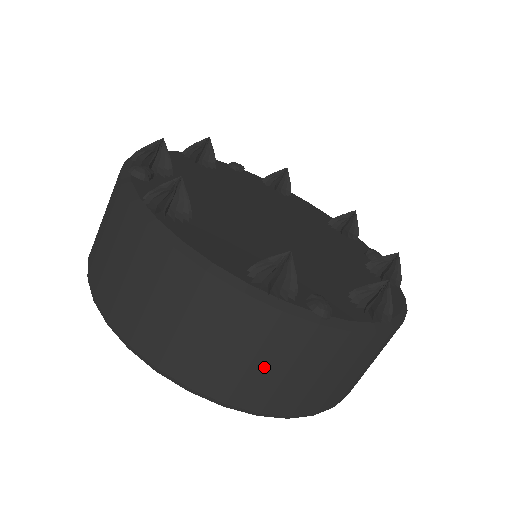
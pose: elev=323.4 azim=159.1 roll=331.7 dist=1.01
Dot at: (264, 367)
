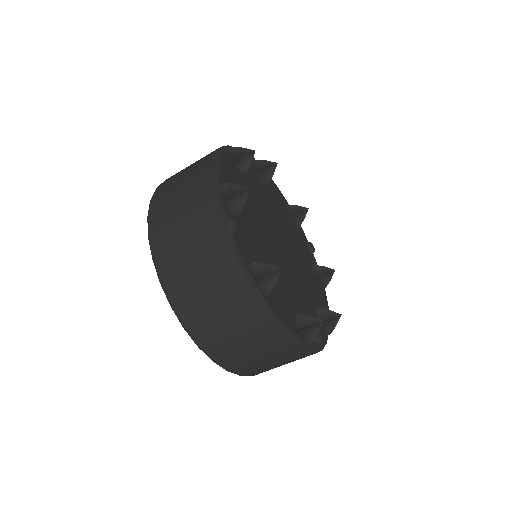
Dot at: (182, 227)
